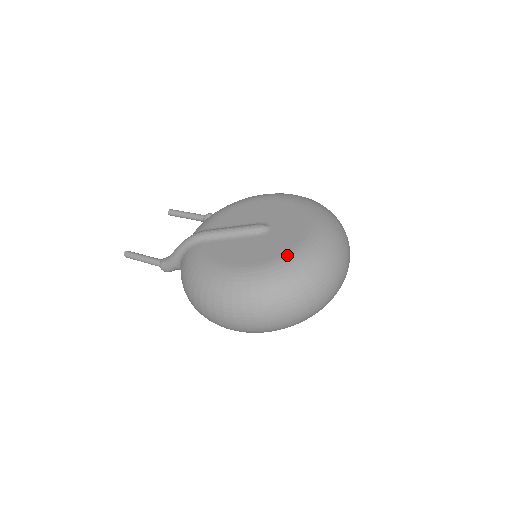
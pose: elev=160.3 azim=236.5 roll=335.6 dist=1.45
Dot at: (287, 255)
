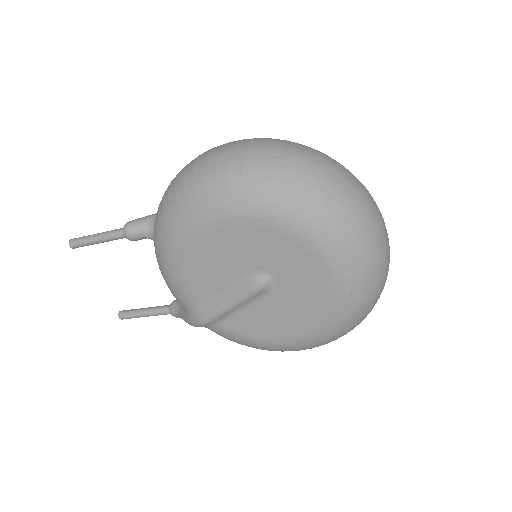
Dot at: occluded
